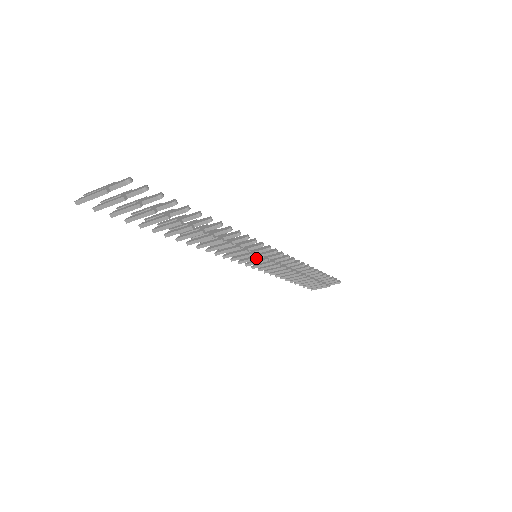
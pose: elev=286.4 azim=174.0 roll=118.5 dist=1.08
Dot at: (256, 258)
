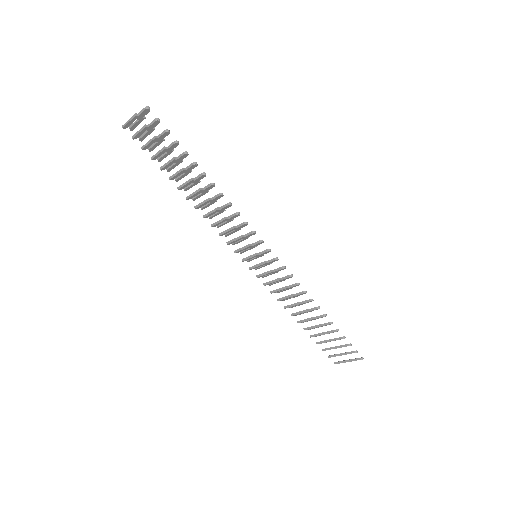
Dot at: (254, 255)
